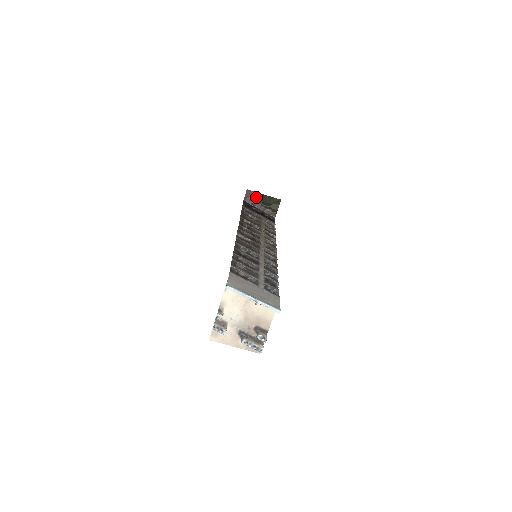
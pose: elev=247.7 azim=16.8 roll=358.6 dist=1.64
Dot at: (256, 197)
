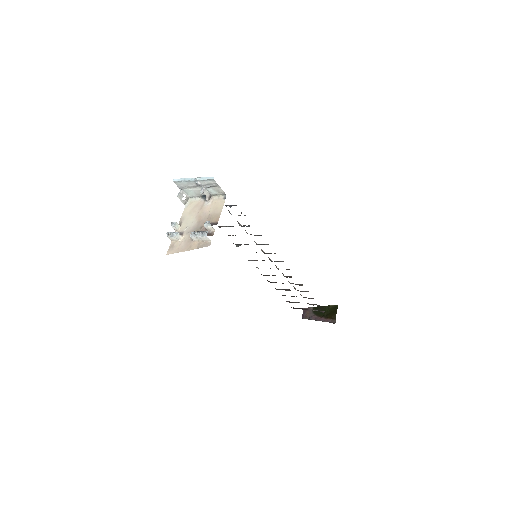
Dot at: (313, 311)
